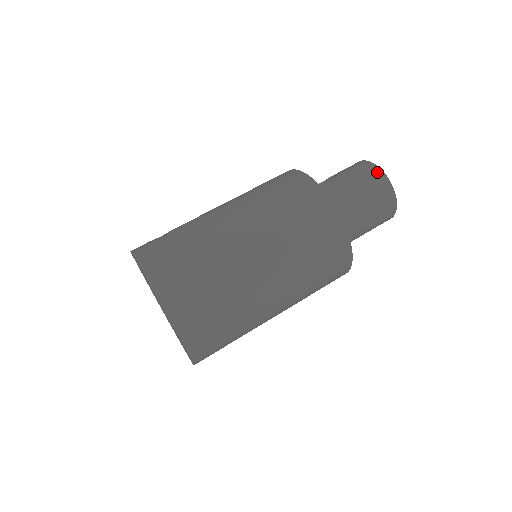
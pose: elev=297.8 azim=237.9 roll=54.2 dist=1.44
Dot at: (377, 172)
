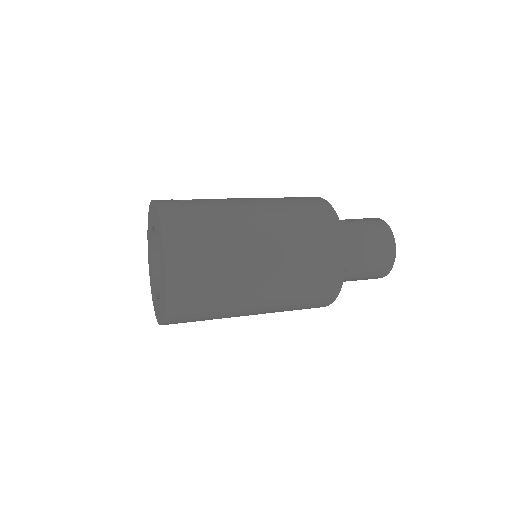
Dot at: (388, 233)
